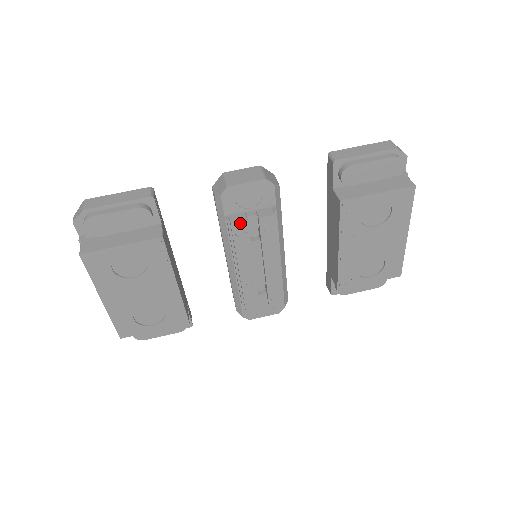
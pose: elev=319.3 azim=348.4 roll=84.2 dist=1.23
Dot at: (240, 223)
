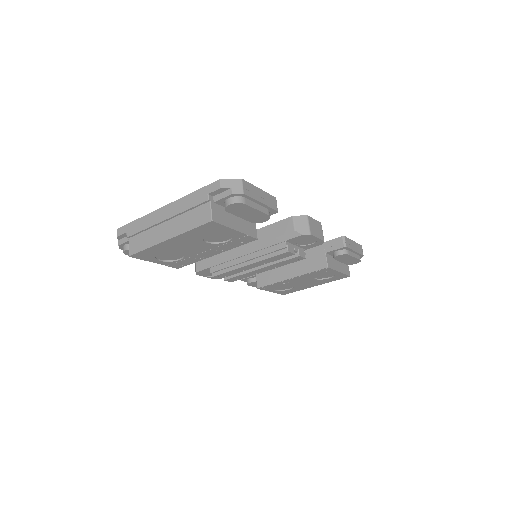
Dot at: (291, 253)
